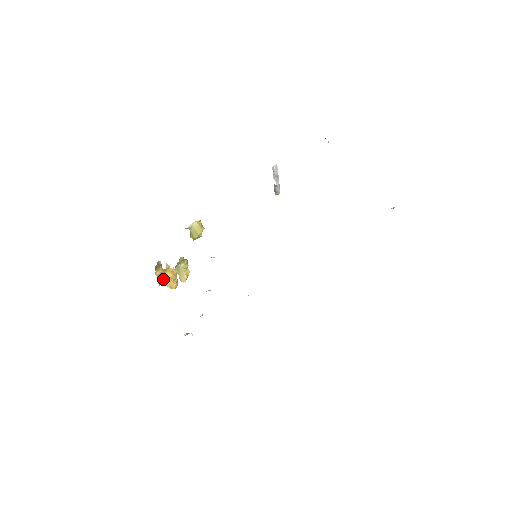
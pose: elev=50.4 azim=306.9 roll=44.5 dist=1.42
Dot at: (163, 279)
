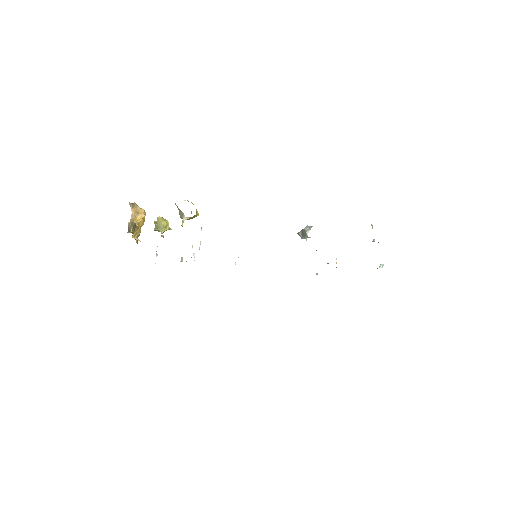
Dot at: (139, 235)
